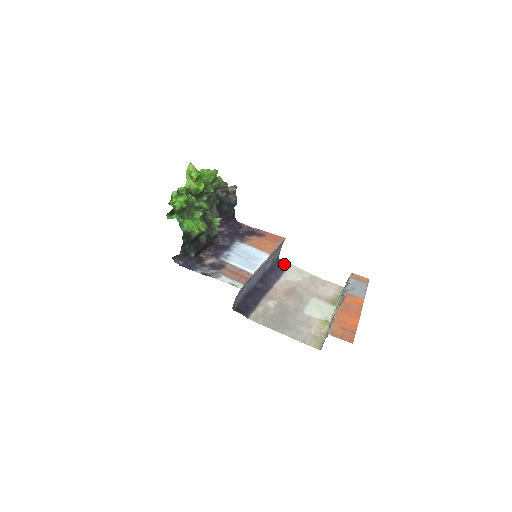
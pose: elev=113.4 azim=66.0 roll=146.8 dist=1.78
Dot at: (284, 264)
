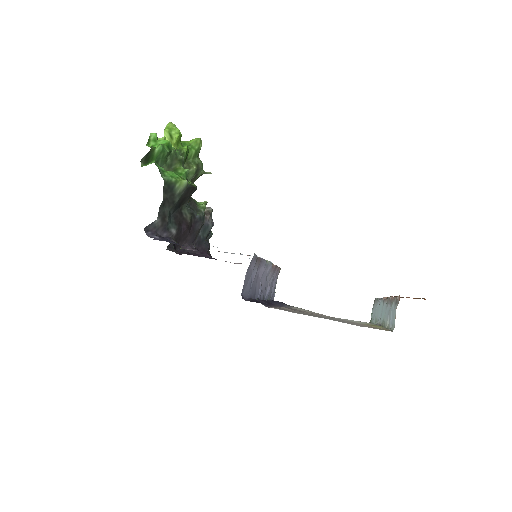
Dot at: (284, 303)
